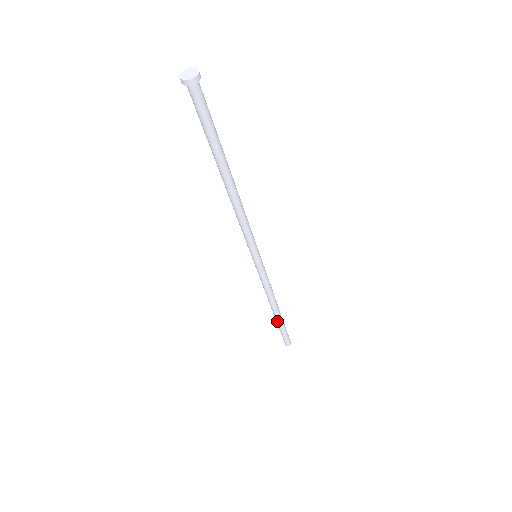
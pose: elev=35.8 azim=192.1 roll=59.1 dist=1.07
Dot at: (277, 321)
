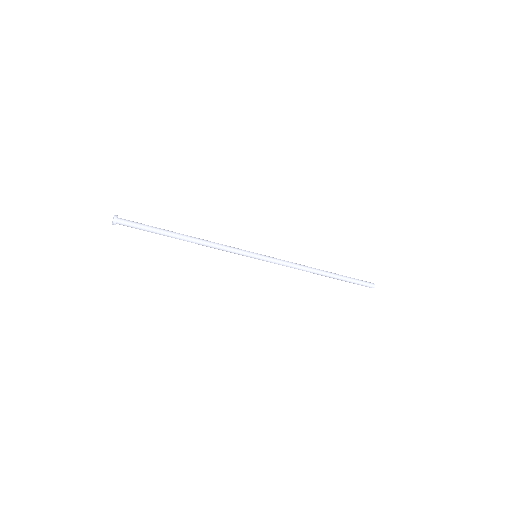
Dot at: (333, 277)
